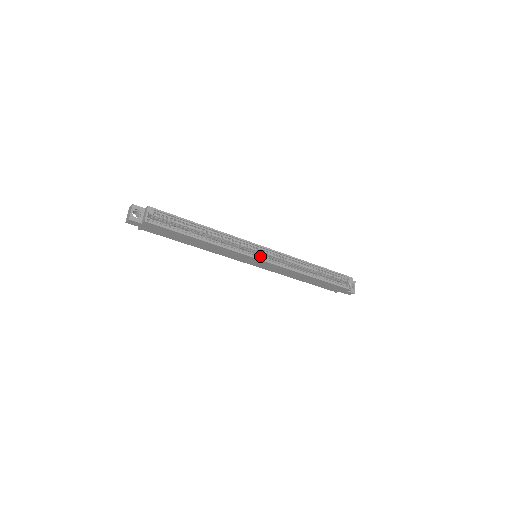
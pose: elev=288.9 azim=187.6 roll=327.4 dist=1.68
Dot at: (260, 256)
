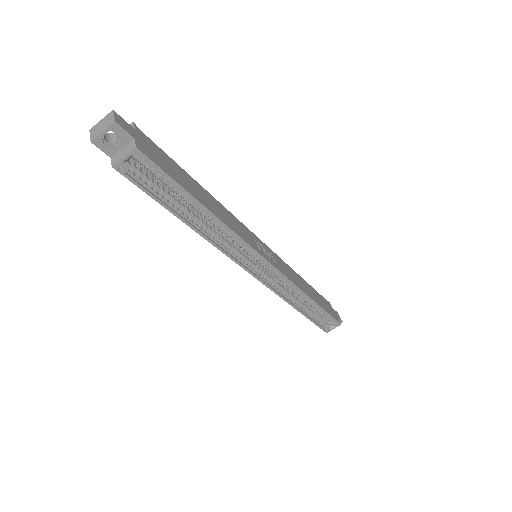
Dot at: (256, 269)
